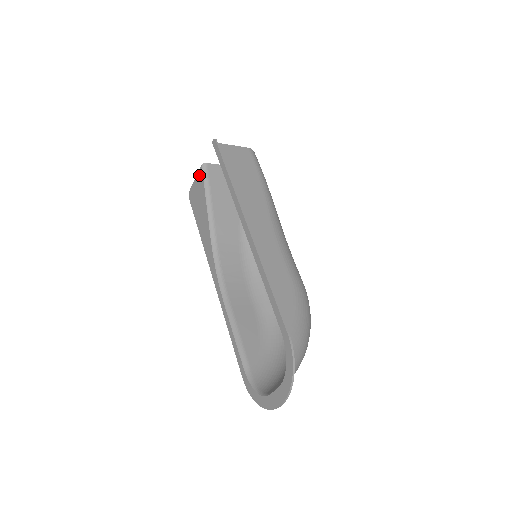
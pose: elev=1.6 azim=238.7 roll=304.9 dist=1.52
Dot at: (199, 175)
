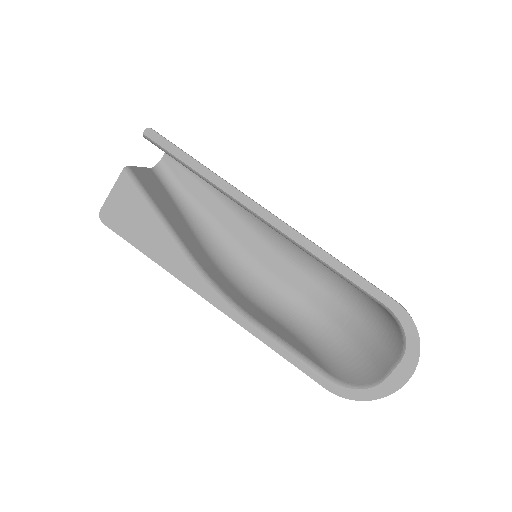
Dot at: (122, 184)
